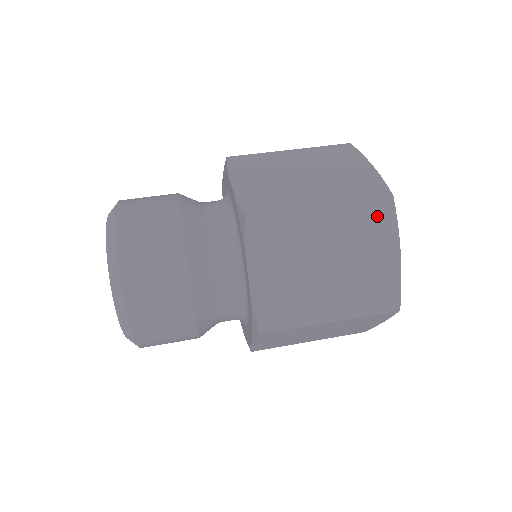
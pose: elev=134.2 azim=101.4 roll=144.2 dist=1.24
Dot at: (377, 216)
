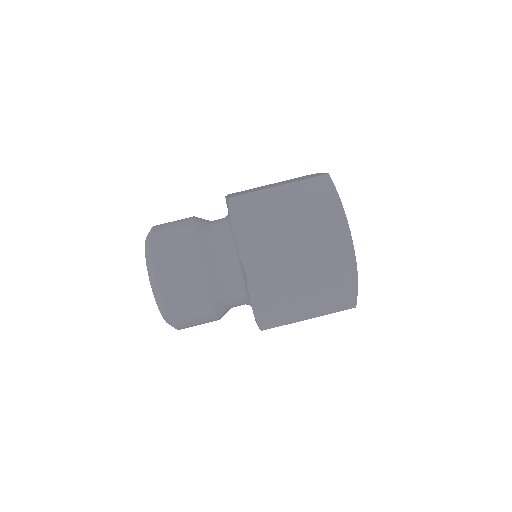
Dot at: (341, 262)
